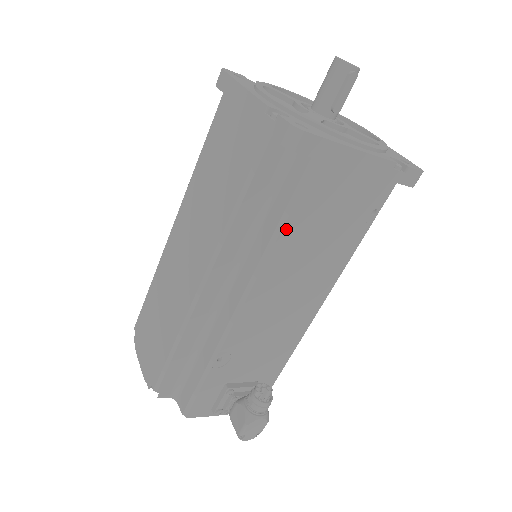
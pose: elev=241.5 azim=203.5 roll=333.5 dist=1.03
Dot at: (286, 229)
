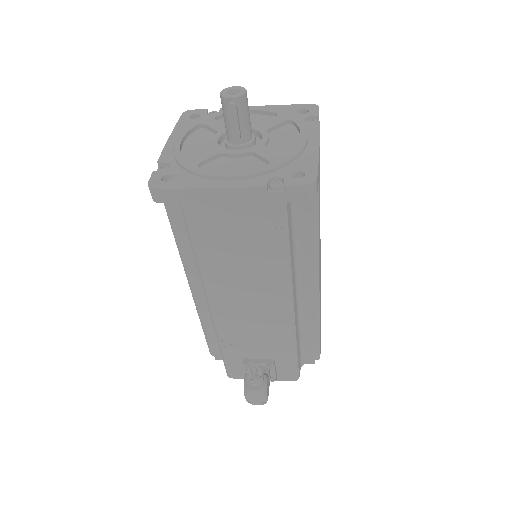
Dot at: (199, 253)
